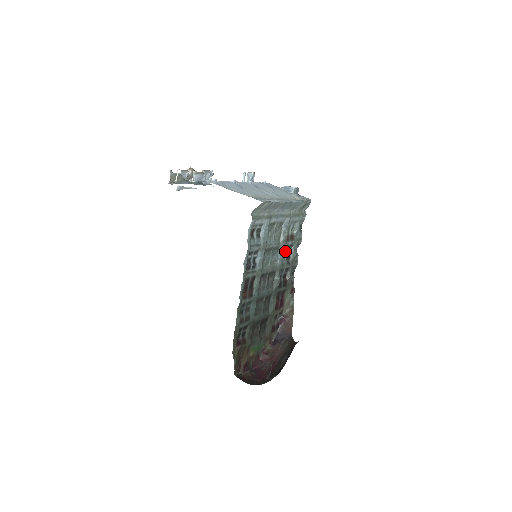
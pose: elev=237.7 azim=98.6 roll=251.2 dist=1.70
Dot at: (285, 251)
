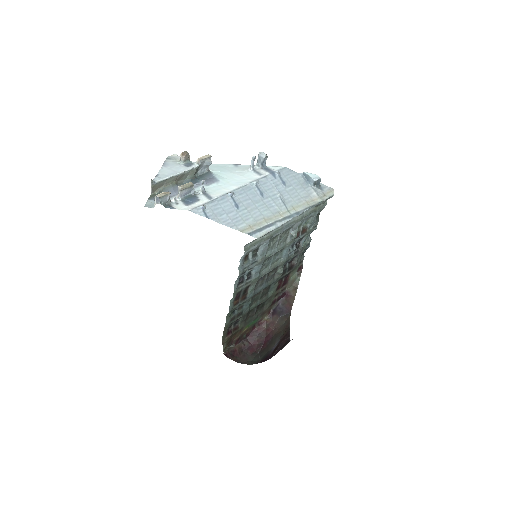
Dot at: (293, 244)
